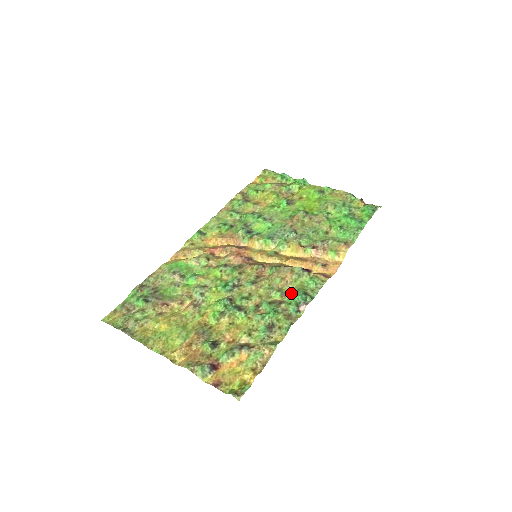
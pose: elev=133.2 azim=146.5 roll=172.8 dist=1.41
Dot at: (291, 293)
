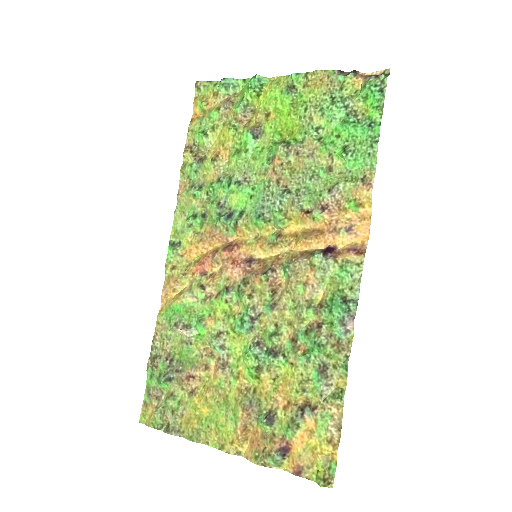
Dot at: (326, 304)
